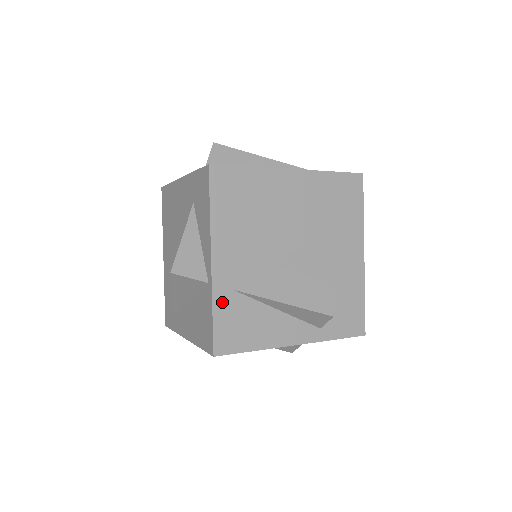
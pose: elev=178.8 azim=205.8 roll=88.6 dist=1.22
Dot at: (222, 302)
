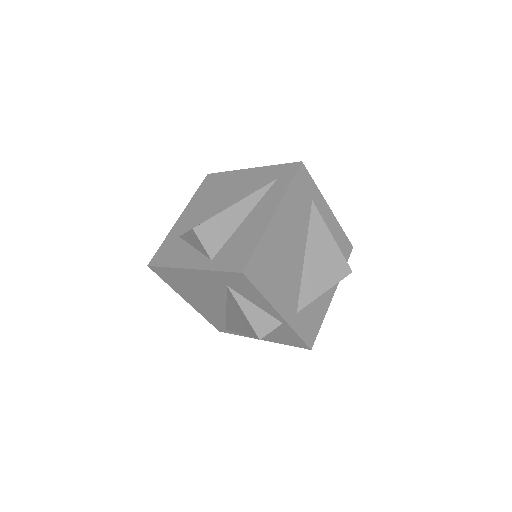
Dot at: (297, 325)
